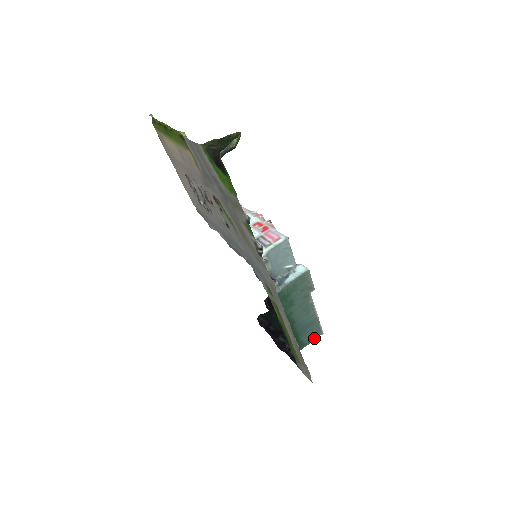
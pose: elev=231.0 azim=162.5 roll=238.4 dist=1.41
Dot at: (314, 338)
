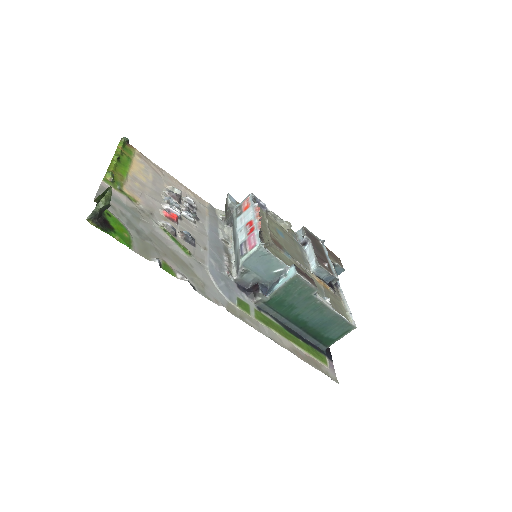
Dot at: (345, 333)
